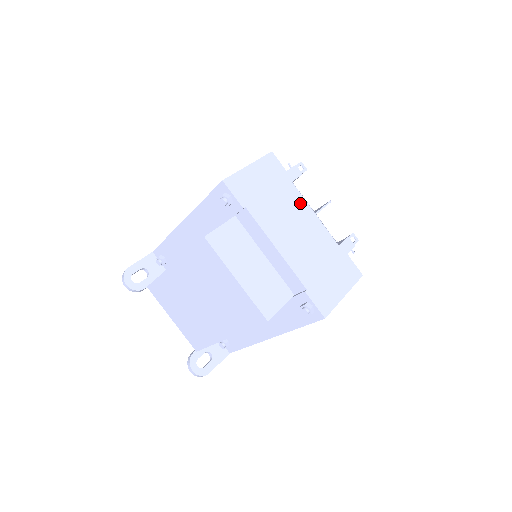
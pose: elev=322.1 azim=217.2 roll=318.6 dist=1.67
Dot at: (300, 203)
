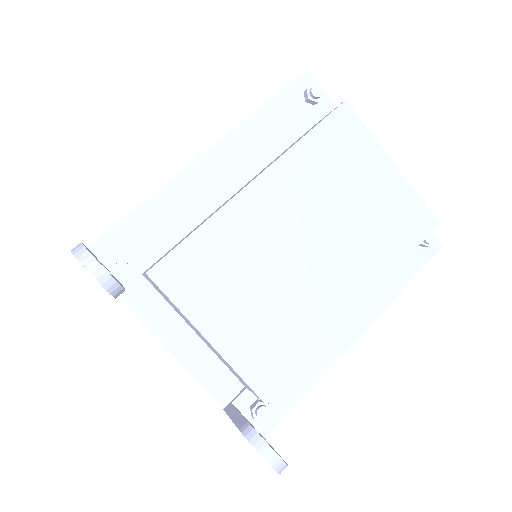
Dot at: occluded
